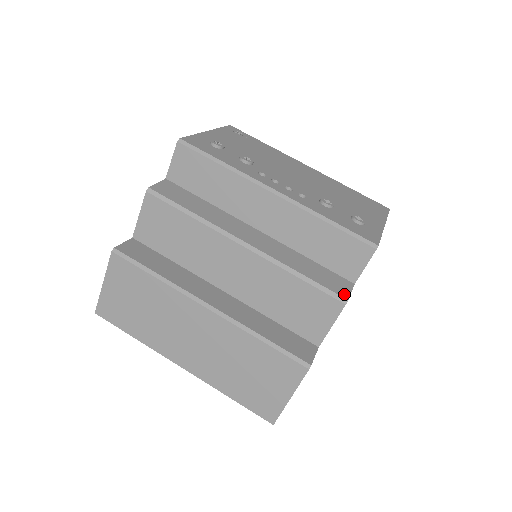
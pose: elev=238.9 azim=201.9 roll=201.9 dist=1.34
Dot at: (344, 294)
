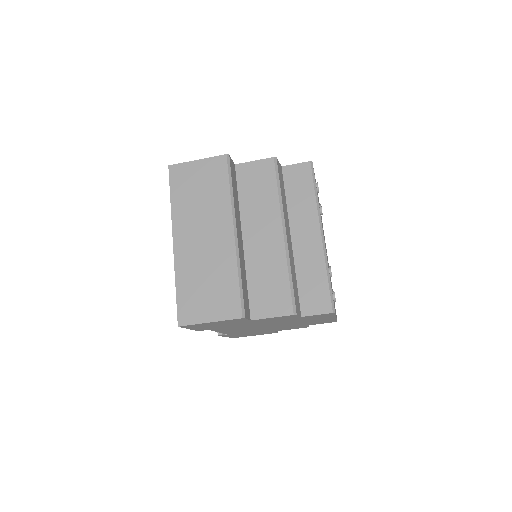
Dot at: (297, 311)
